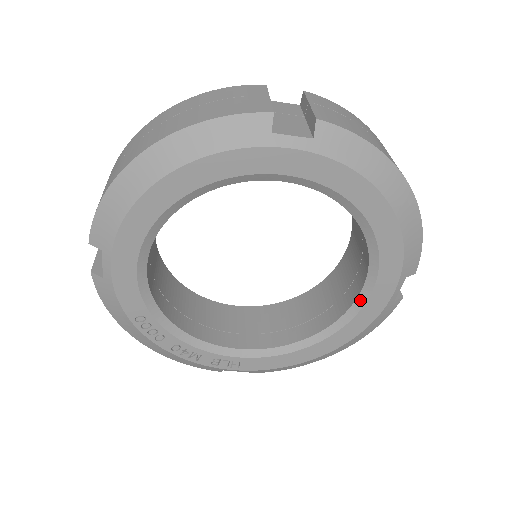
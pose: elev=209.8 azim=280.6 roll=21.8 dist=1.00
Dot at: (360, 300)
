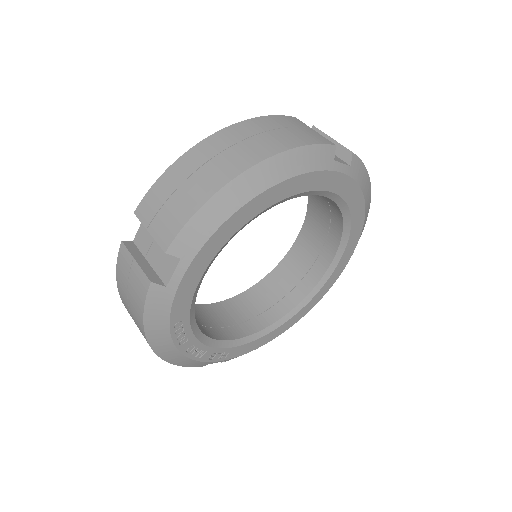
Dot at: (320, 284)
